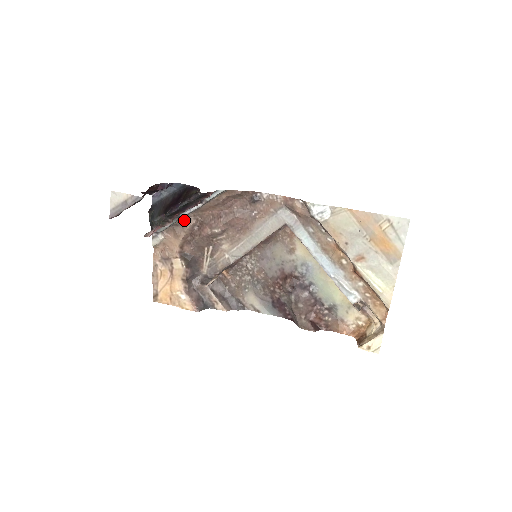
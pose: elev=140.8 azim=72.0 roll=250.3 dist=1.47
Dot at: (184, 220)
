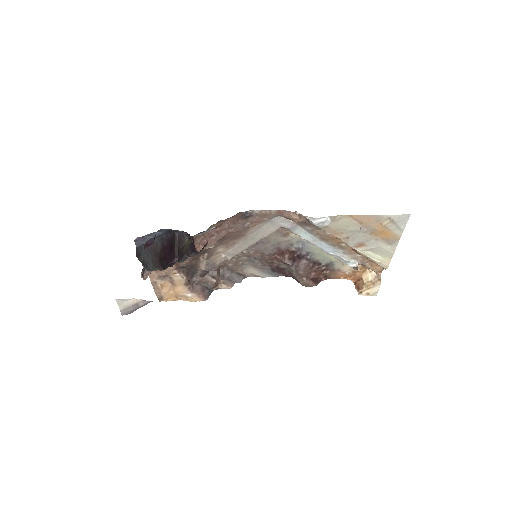
Dot at: occluded
